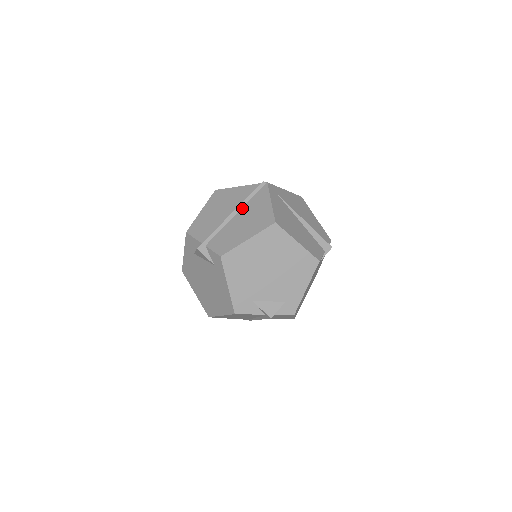
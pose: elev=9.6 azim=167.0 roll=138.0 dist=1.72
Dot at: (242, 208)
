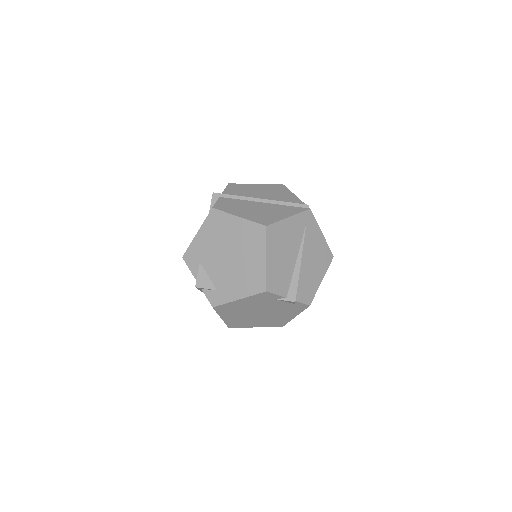
Dot at: (271, 203)
